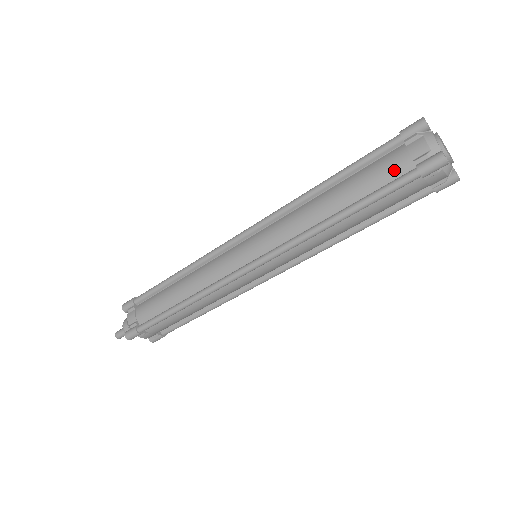
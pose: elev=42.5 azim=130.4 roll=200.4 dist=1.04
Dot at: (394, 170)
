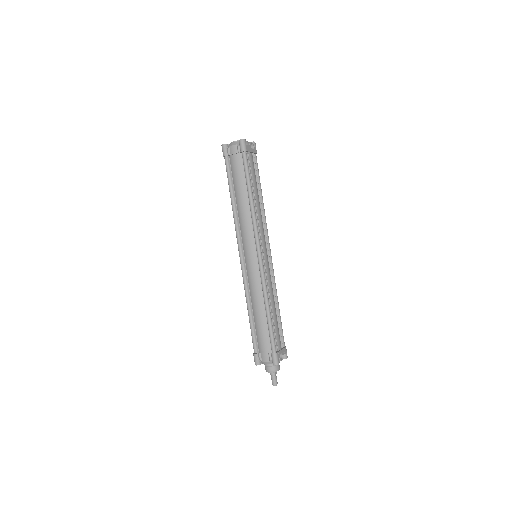
Dot at: occluded
